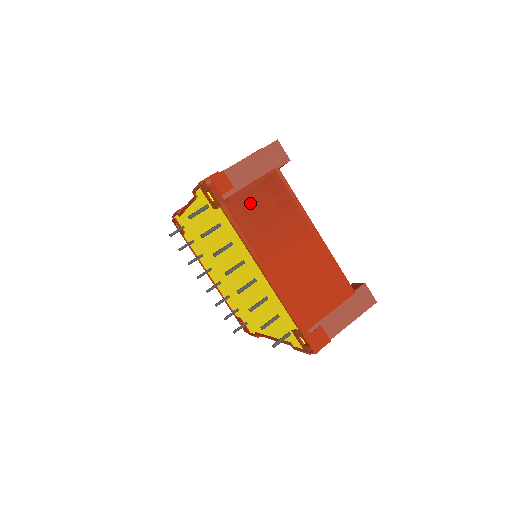
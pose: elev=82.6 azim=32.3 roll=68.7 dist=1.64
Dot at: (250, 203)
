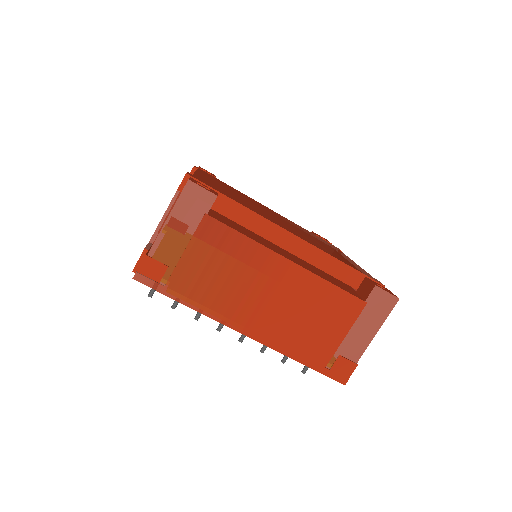
Dot at: (195, 273)
